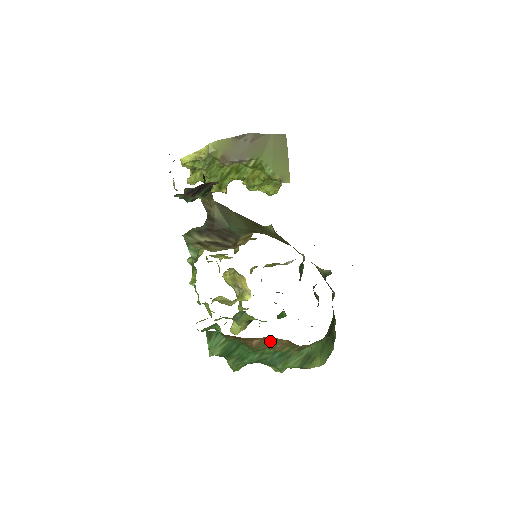
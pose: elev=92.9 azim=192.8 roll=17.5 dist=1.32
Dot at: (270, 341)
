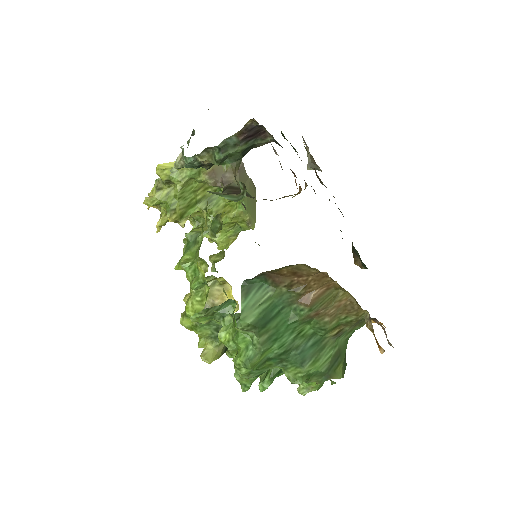
Dot at: (330, 296)
